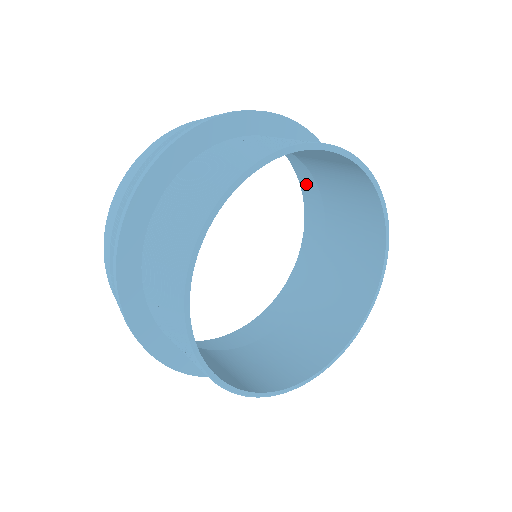
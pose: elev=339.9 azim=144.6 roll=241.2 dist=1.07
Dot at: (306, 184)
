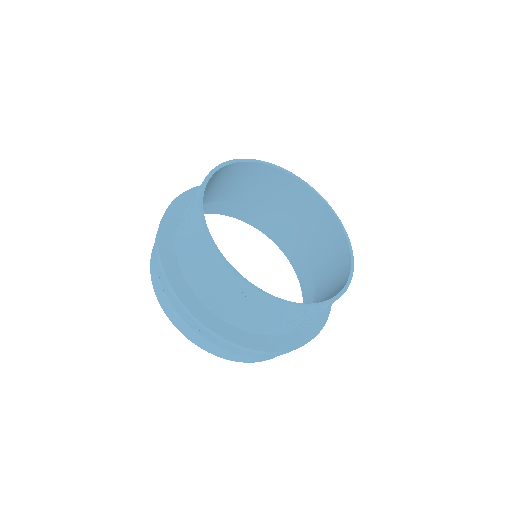
Dot at: (274, 235)
